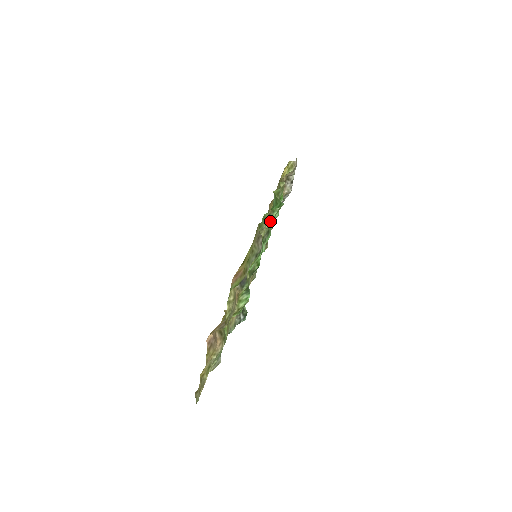
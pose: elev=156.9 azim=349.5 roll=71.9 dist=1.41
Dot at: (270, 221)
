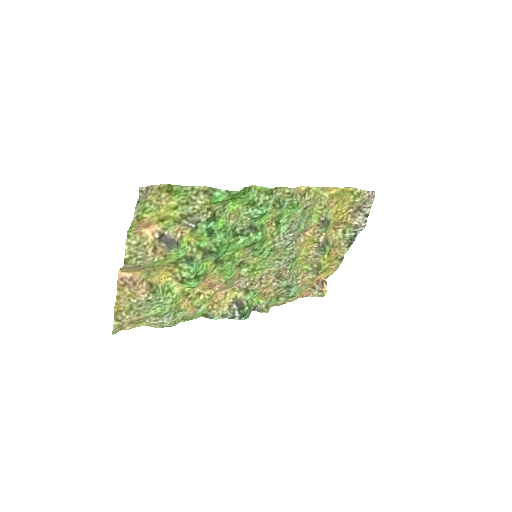
Dot at: (210, 198)
